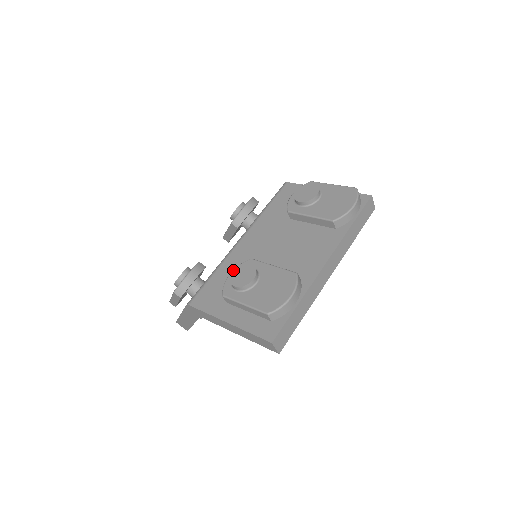
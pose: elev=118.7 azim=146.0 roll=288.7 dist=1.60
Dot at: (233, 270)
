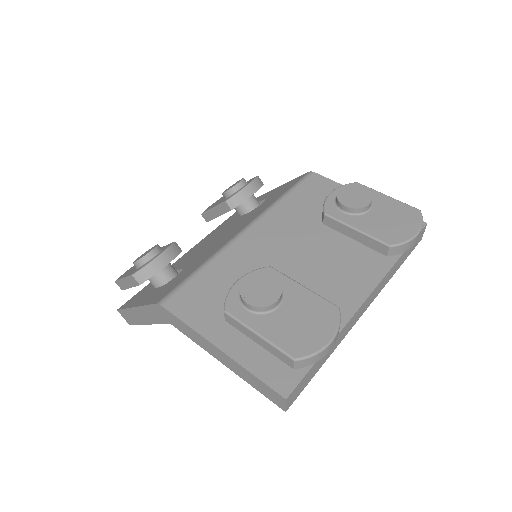
Dot at: (243, 276)
